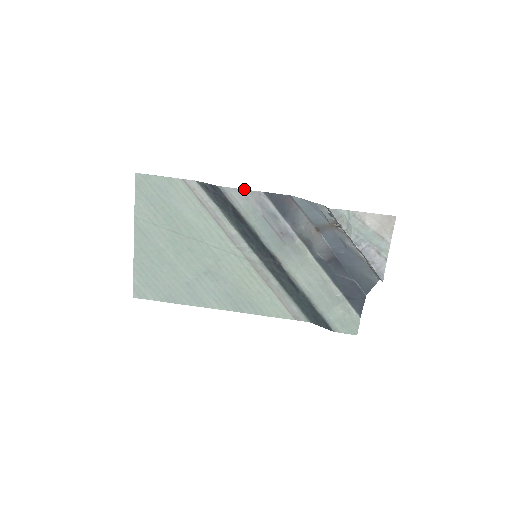
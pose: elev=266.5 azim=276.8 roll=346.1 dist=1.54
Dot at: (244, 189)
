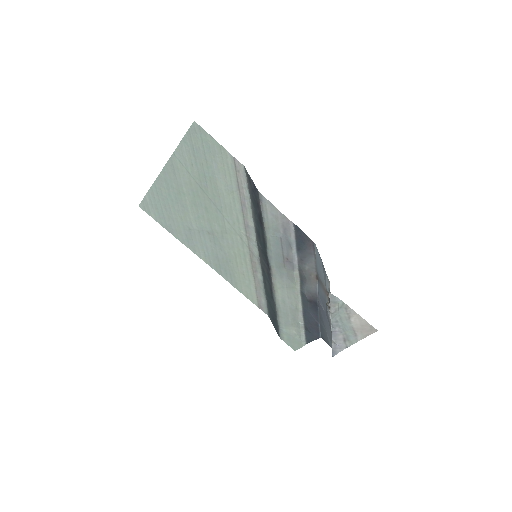
Dot at: occluded
